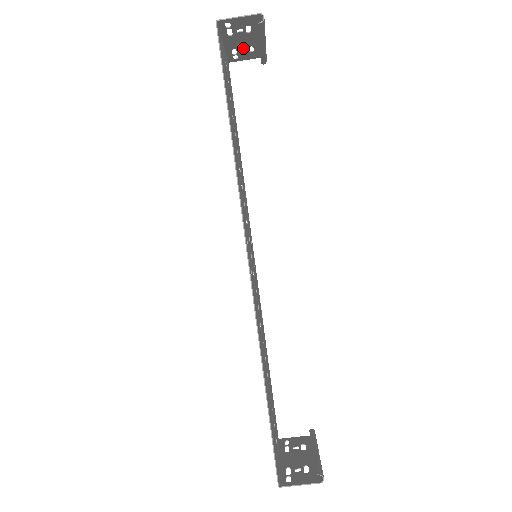
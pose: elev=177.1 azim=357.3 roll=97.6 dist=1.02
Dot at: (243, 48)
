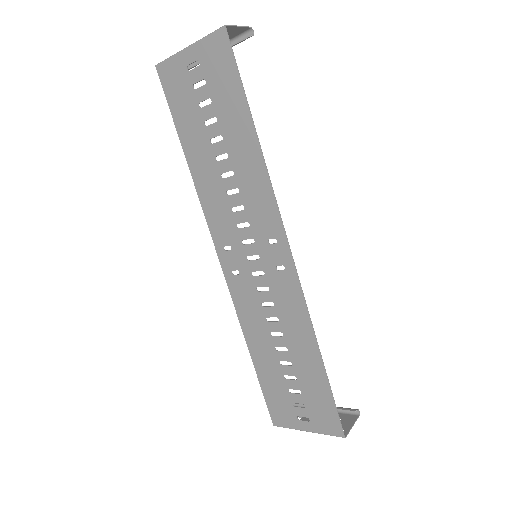
Dot at: occluded
